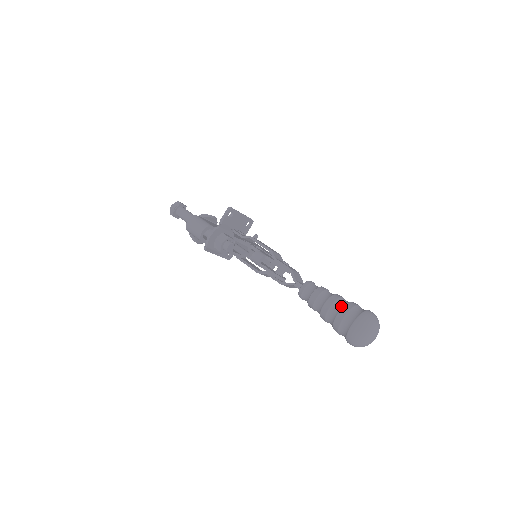
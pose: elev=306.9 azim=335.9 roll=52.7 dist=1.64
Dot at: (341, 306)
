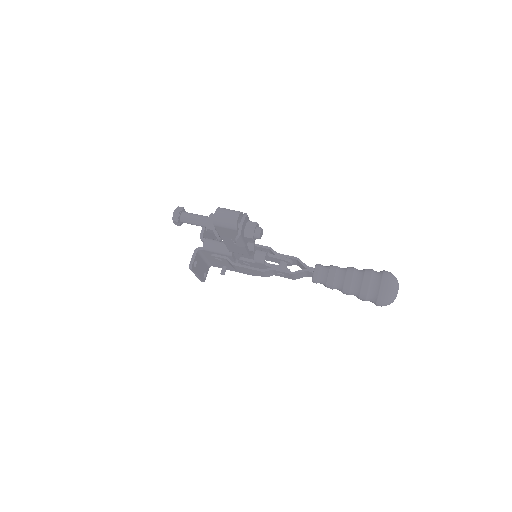
Dot at: (362, 273)
